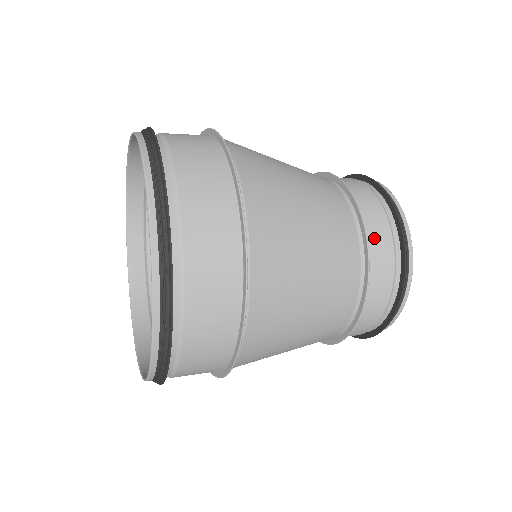
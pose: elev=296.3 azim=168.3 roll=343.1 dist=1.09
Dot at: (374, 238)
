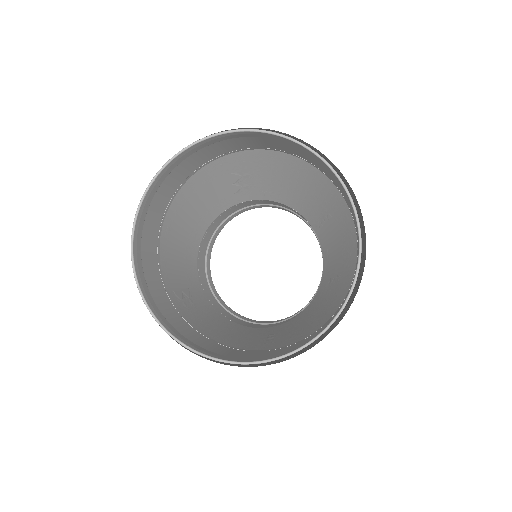
Dot at: occluded
